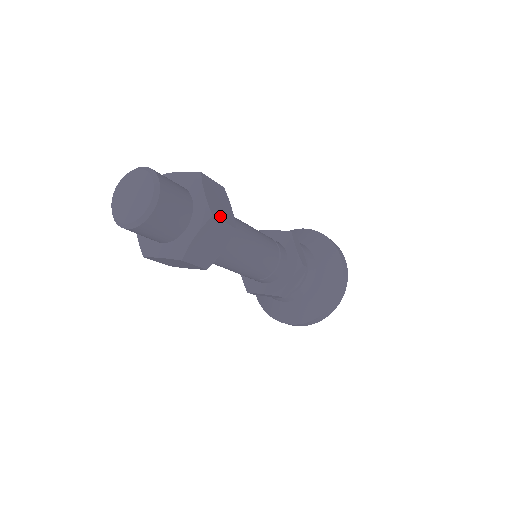
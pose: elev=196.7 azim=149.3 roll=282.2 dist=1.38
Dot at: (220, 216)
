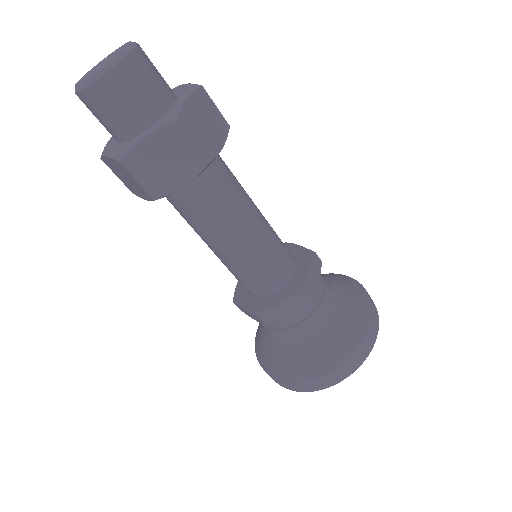
Dot at: (209, 101)
